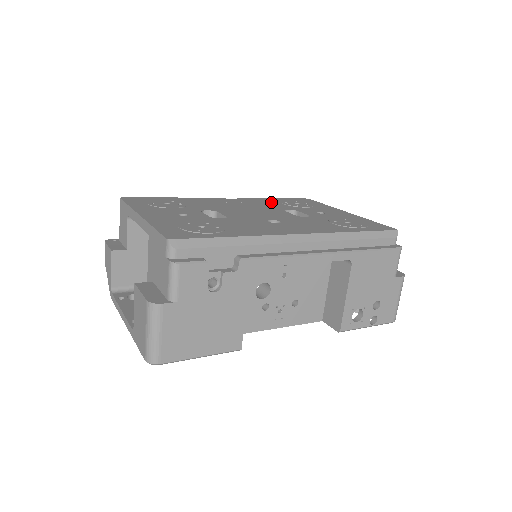
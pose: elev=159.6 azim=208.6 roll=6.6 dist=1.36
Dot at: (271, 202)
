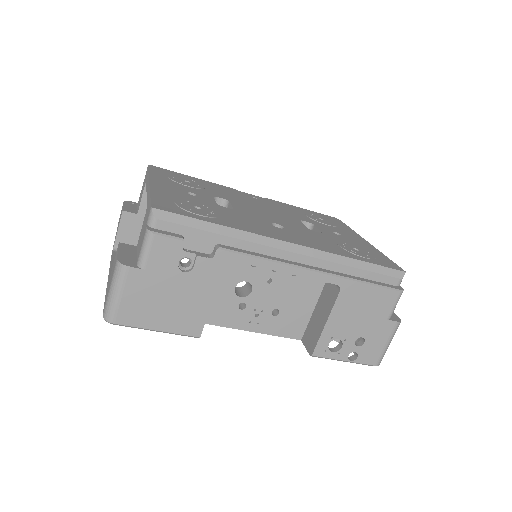
Dot at: (295, 210)
